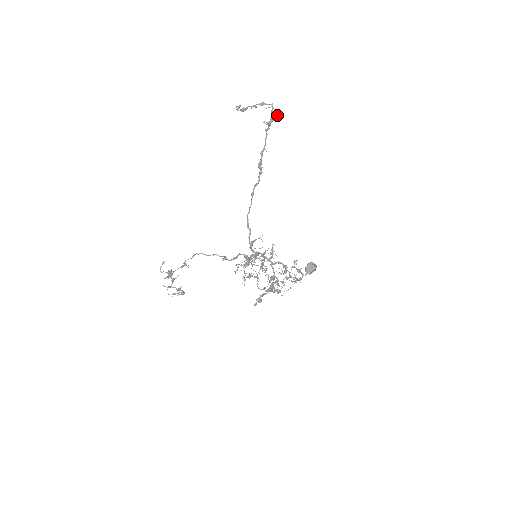
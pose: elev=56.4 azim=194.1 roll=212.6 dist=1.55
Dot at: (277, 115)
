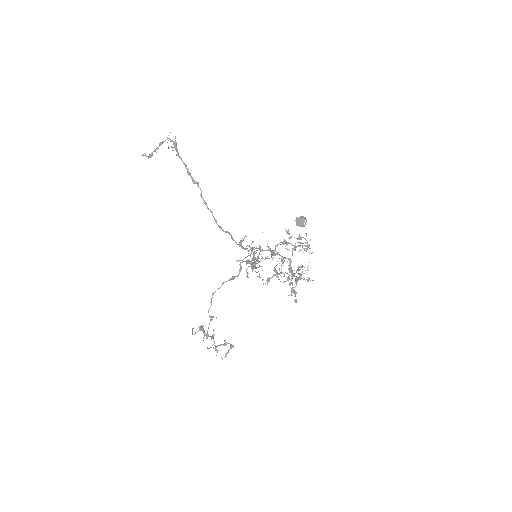
Dot at: (175, 138)
